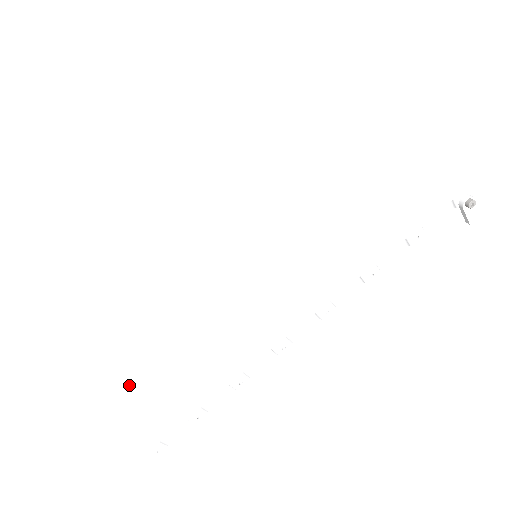
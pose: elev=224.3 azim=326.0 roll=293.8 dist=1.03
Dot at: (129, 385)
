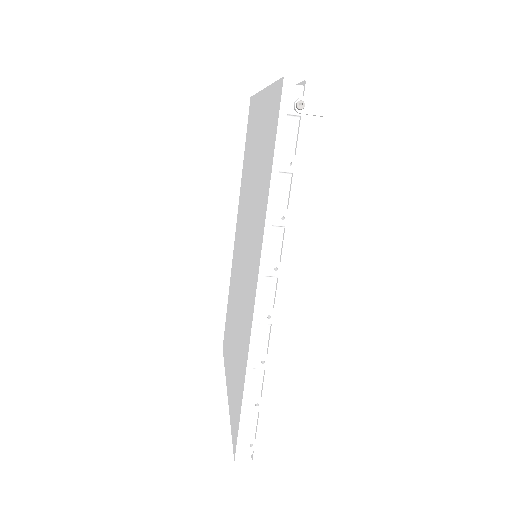
Dot at: (230, 406)
